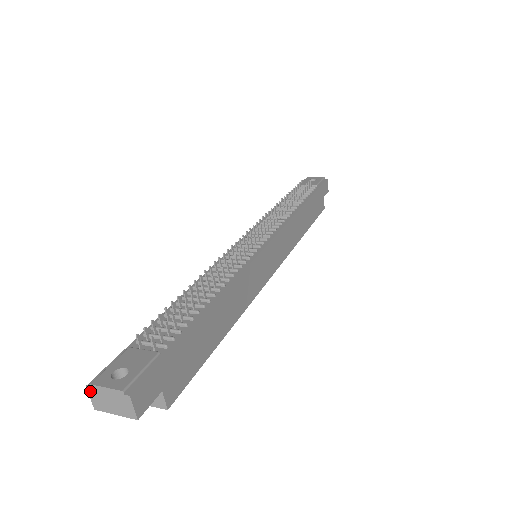
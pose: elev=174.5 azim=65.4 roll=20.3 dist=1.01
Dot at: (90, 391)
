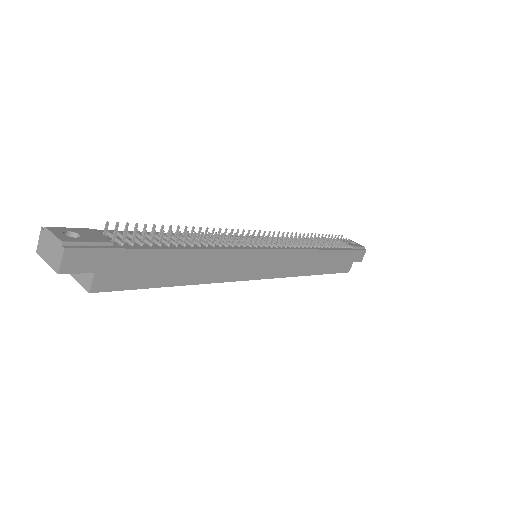
Dot at: (42, 233)
